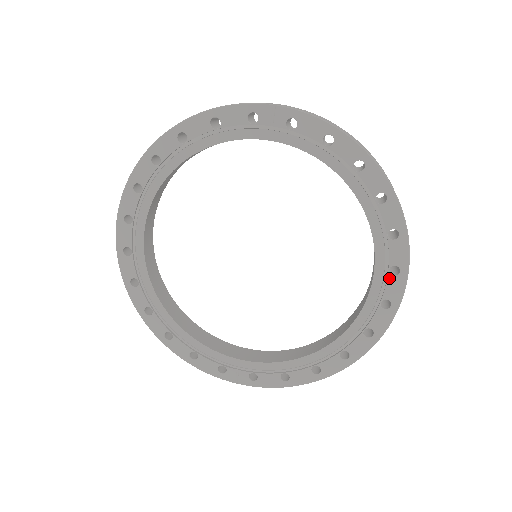
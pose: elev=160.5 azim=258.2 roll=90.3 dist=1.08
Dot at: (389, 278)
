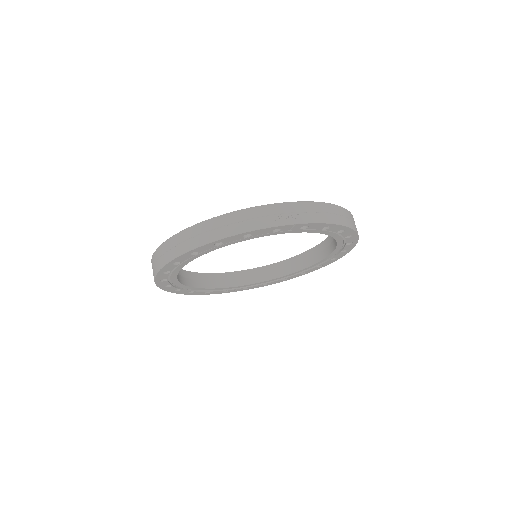
Dot at: (340, 253)
